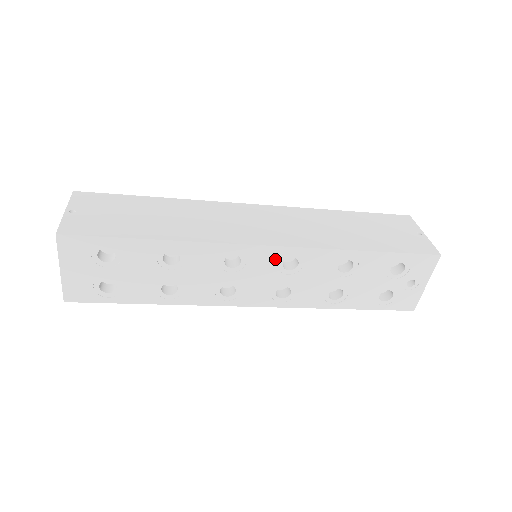
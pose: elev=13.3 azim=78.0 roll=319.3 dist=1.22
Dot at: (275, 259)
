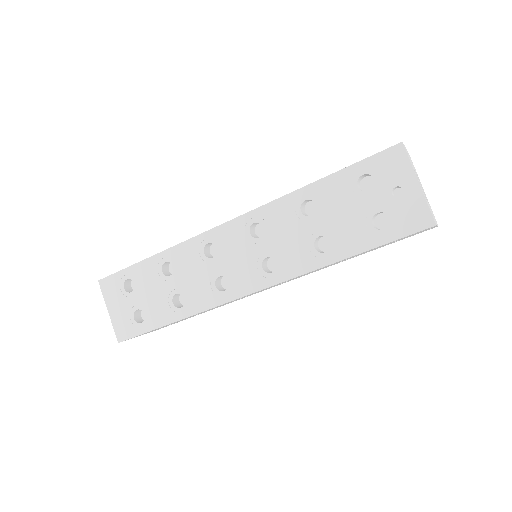
Dot at: (241, 232)
